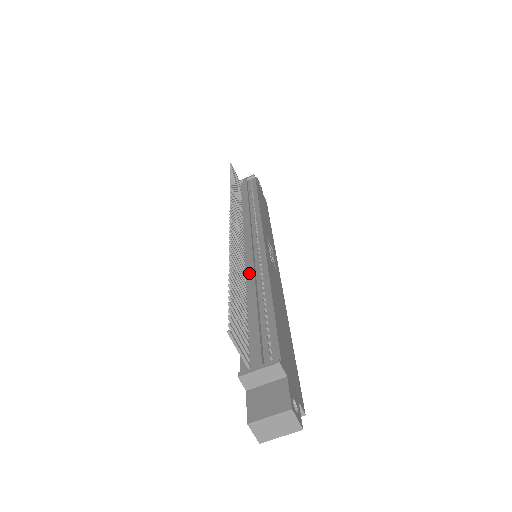
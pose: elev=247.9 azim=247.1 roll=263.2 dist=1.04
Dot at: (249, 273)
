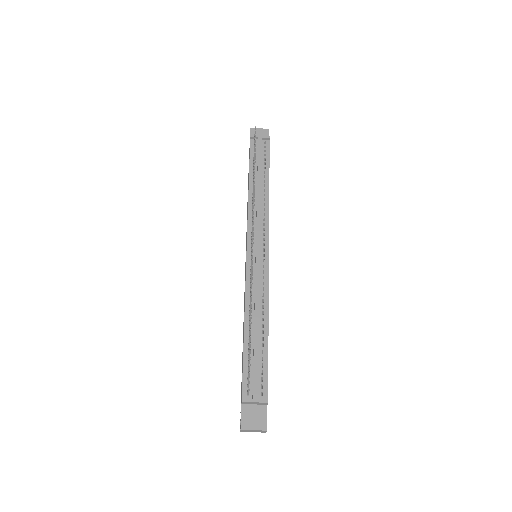
Dot at: (255, 298)
